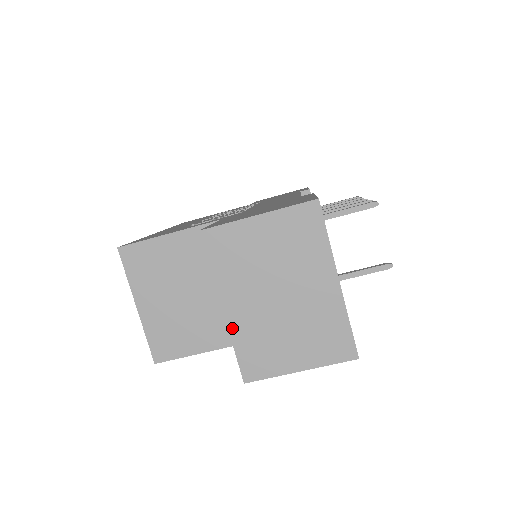
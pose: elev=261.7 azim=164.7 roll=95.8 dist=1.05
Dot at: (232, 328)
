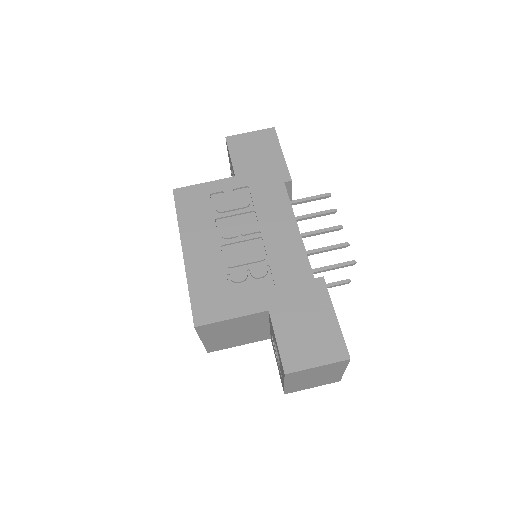
Dot at: (287, 387)
